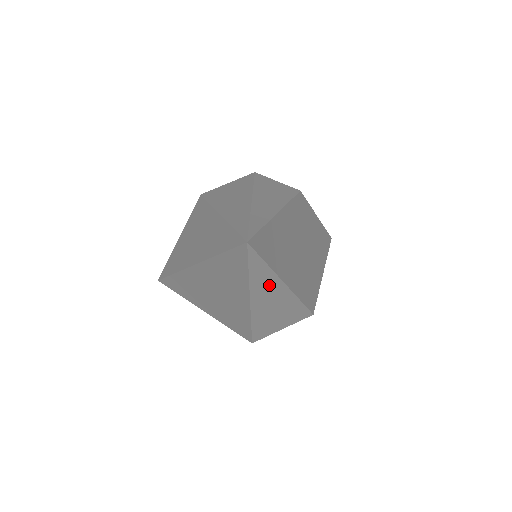
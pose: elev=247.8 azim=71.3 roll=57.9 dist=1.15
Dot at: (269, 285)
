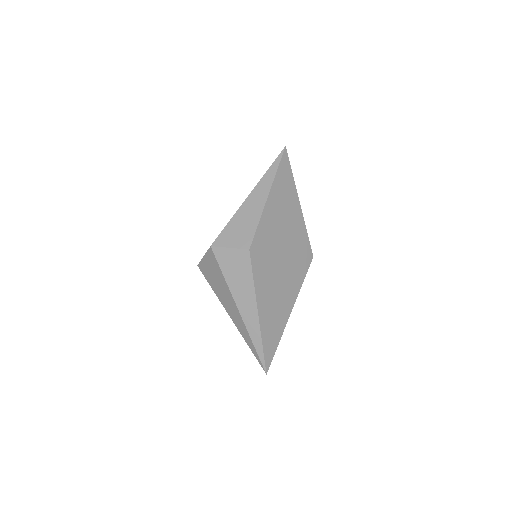
Dot at: occluded
